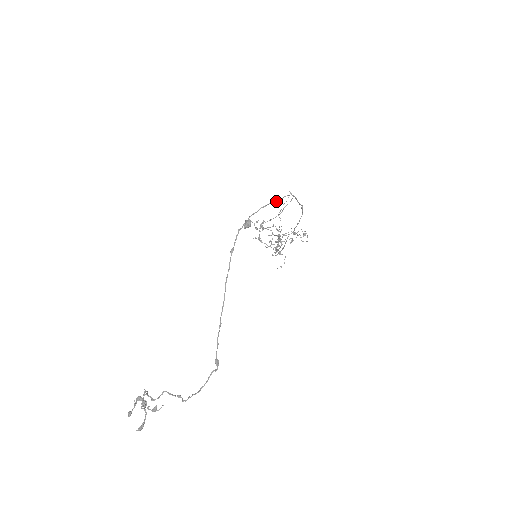
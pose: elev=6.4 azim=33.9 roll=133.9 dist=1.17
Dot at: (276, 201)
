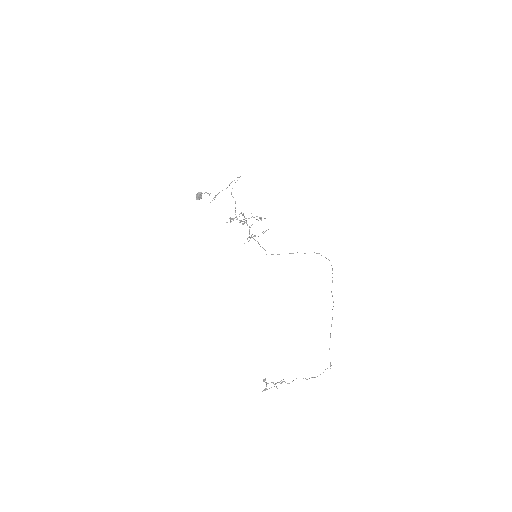
Dot at: occluded
